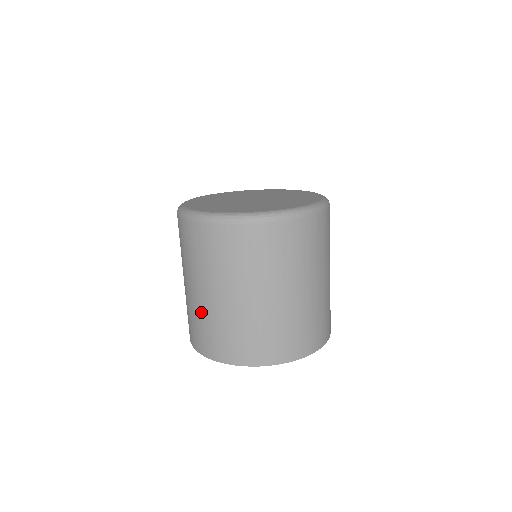
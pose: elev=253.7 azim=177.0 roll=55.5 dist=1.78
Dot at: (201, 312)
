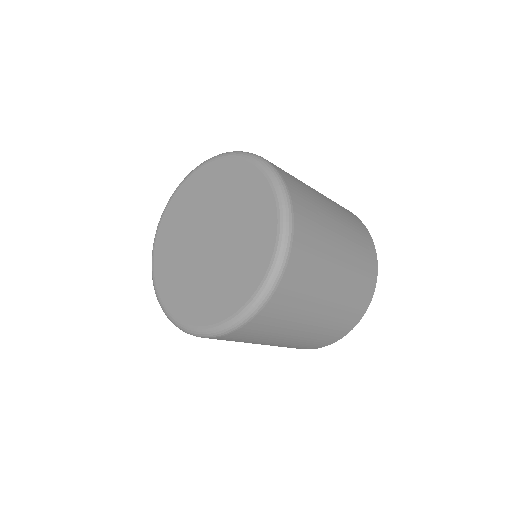
Dot at: occluded
